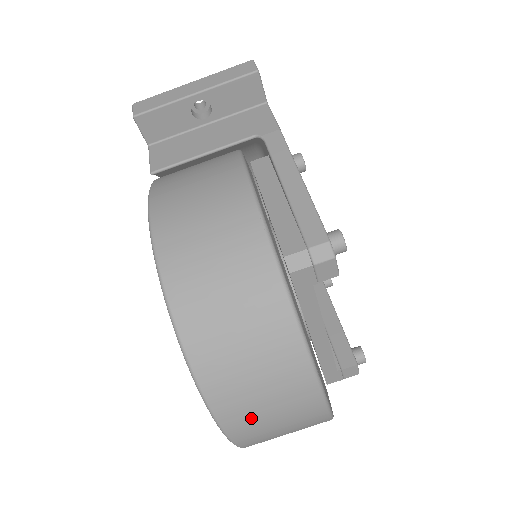
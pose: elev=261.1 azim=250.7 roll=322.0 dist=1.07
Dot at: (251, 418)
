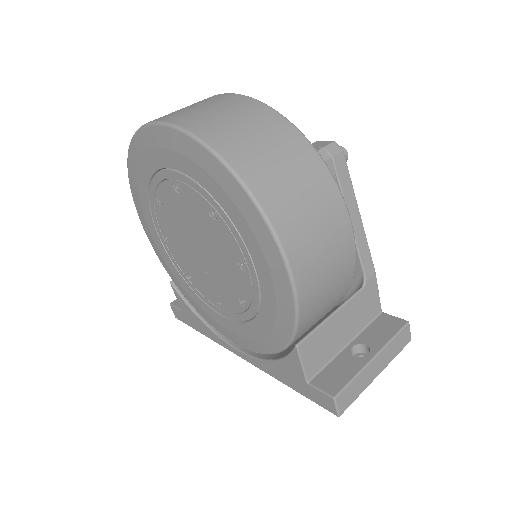
Dot at: occluded
